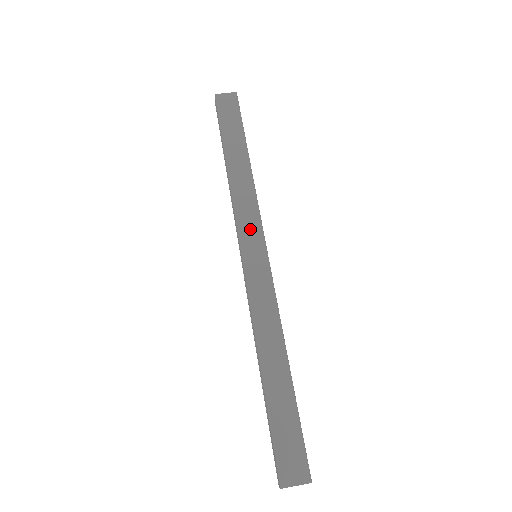
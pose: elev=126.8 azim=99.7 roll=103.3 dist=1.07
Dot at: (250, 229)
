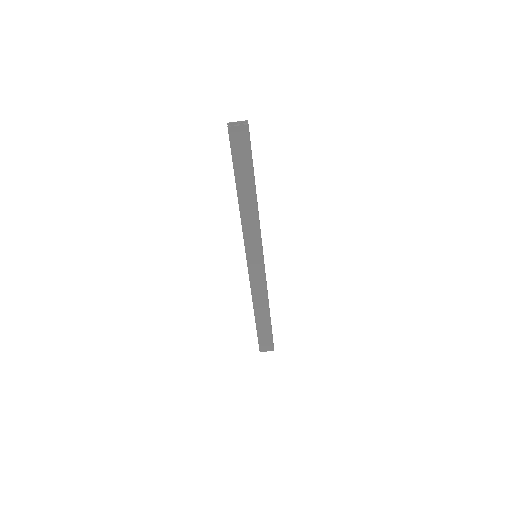
Dot at: (253, 245)
